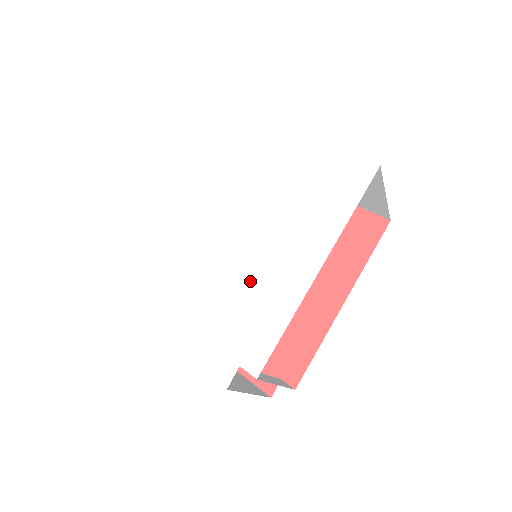
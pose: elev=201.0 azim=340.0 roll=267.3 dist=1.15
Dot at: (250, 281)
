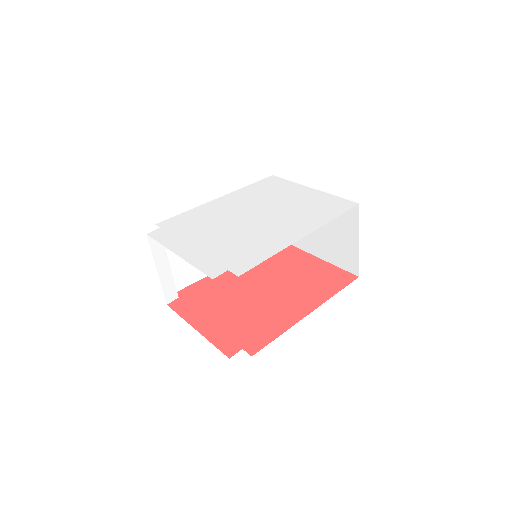
Dot at: (253, 236)
